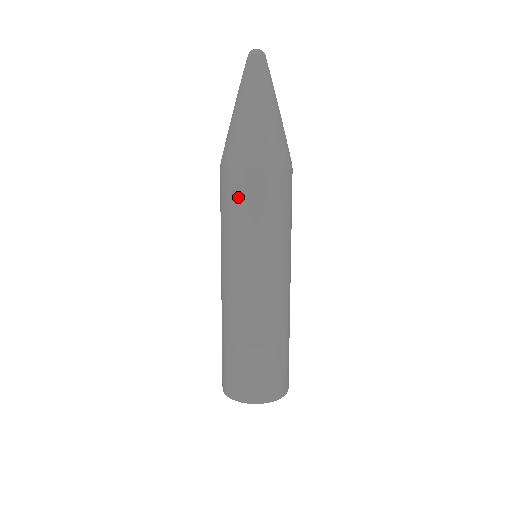
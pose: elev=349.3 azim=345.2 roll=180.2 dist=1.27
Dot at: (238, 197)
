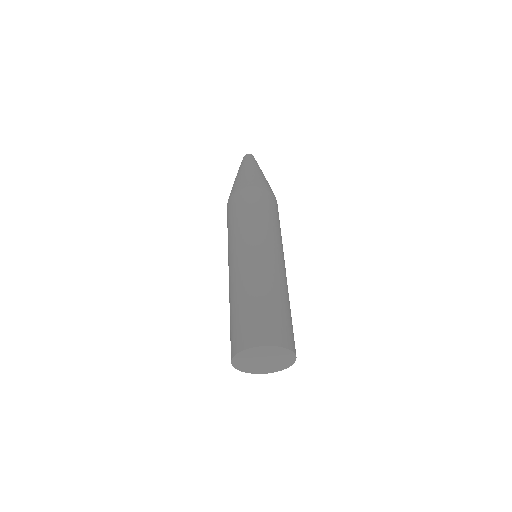
Dot at: (259, 202)
